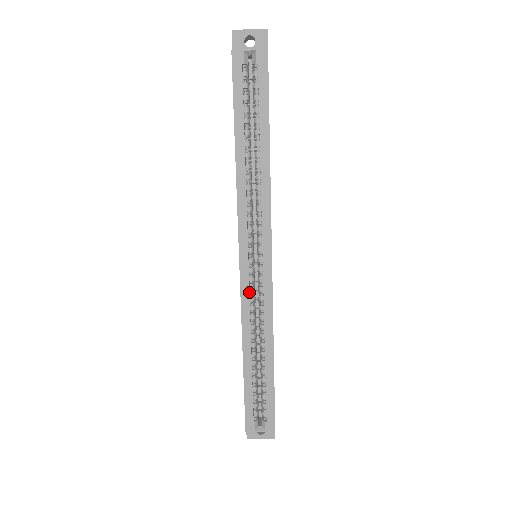
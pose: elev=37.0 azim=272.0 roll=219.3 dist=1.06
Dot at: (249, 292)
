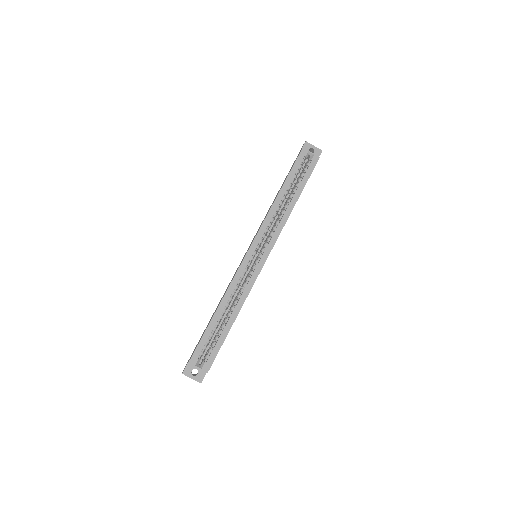
Dot at: (244, 271)
